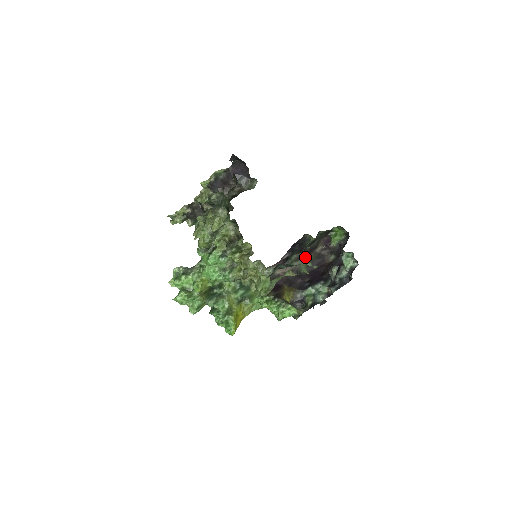
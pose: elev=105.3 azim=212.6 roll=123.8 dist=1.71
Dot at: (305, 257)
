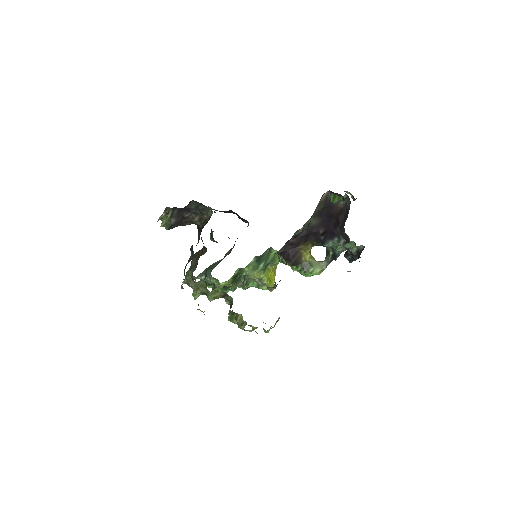
Dot at: (309, 219)
